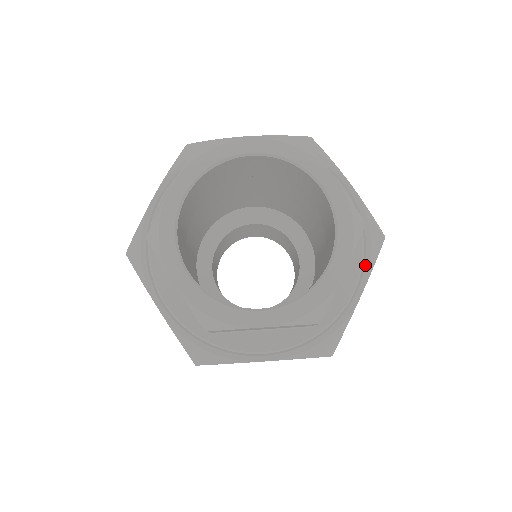
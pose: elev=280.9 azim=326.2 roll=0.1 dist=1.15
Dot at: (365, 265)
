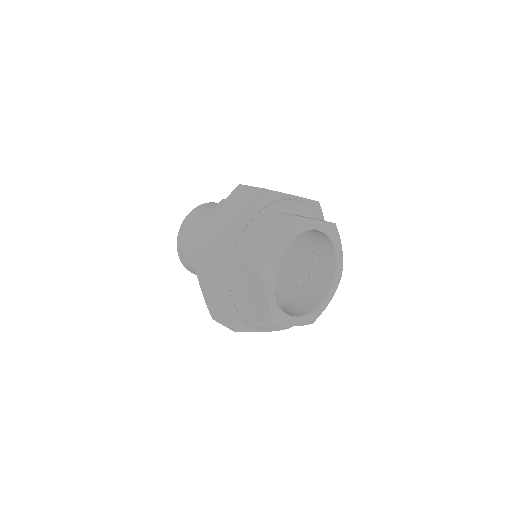
Dot at: occluded
